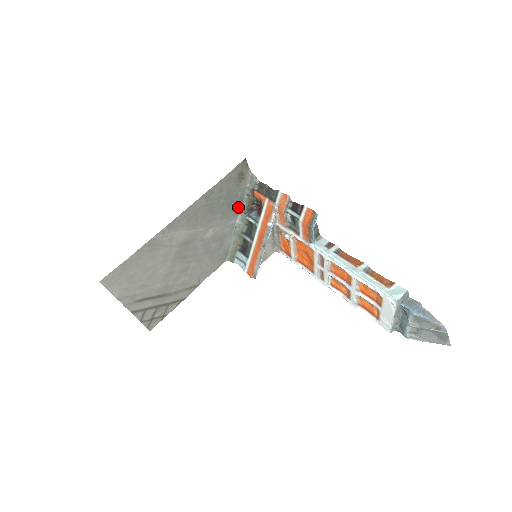
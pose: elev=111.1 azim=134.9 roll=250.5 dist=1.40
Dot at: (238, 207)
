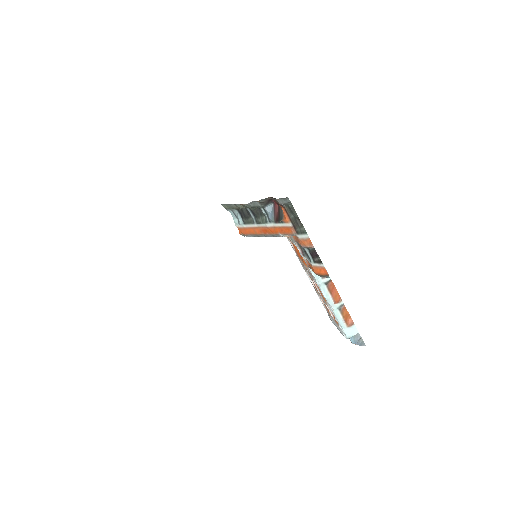
Dot at: occluded
